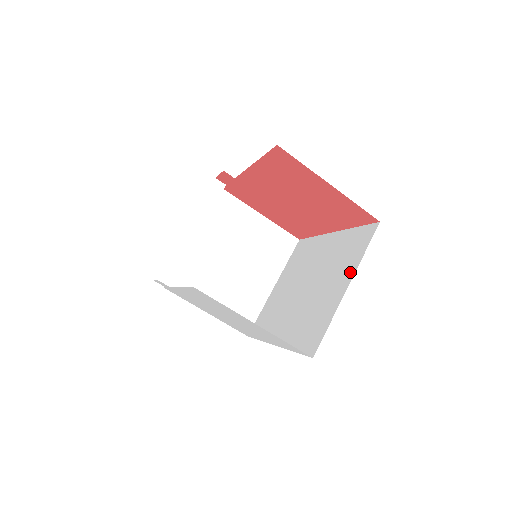
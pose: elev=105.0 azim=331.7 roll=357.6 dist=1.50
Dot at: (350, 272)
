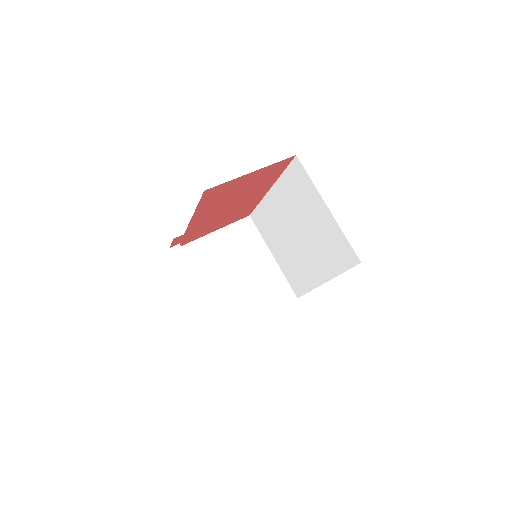
Dot at: (317, 199)
